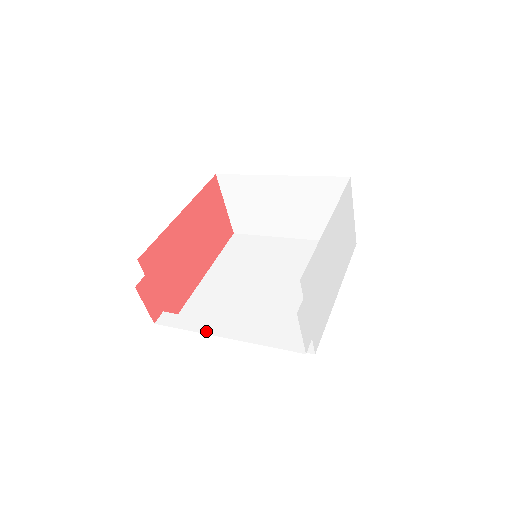
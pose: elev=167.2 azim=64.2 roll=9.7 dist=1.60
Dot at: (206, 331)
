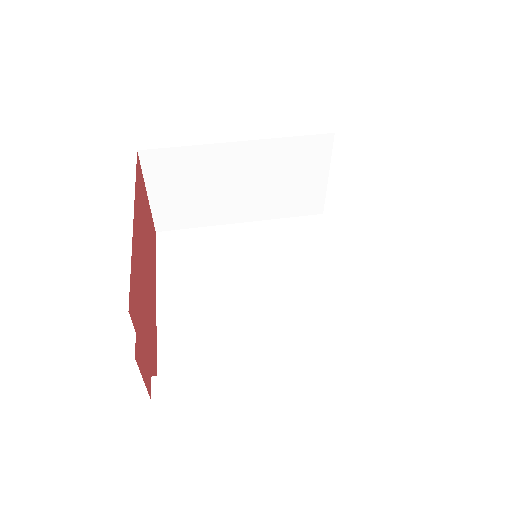
Dot at: (245, 382)
